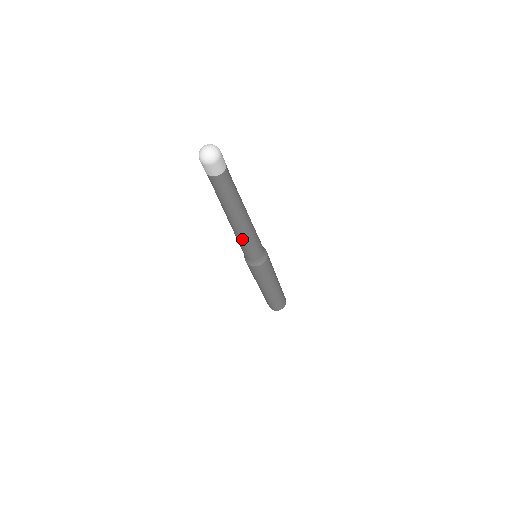
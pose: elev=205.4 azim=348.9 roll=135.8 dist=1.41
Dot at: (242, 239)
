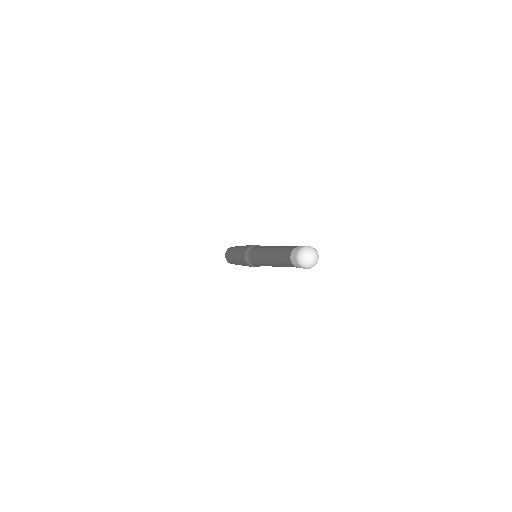
Dot at: (263, 264)
